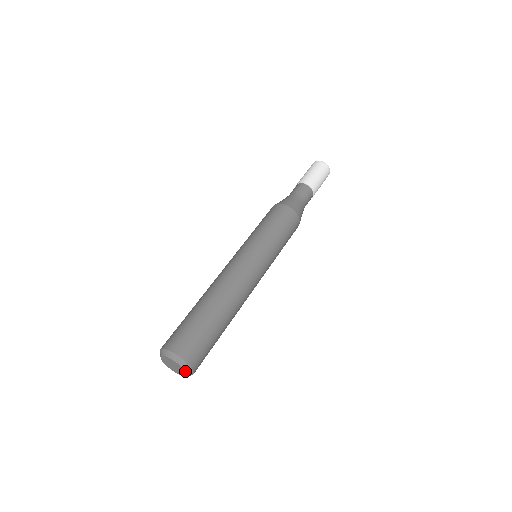
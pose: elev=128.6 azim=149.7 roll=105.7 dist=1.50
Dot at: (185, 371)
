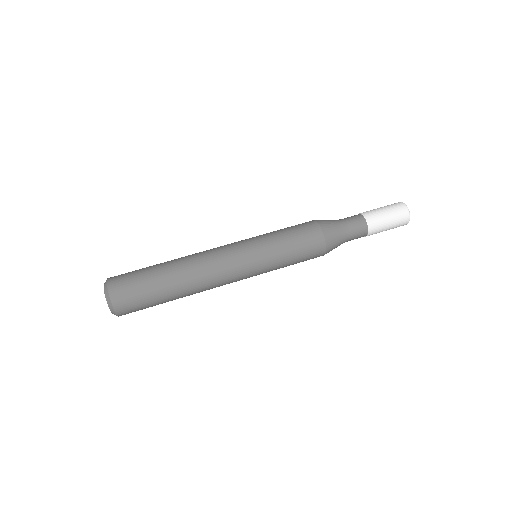
Dot at: (109, 306)
